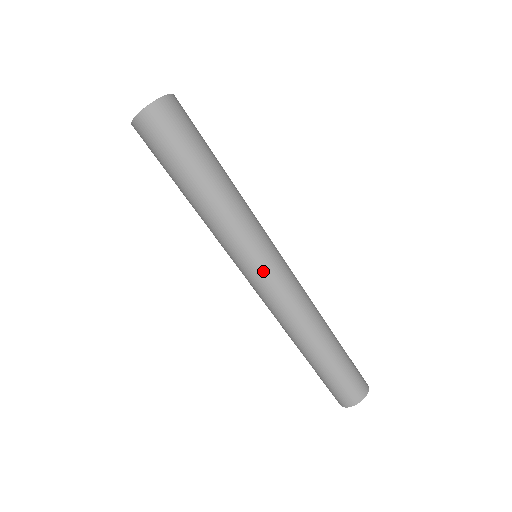
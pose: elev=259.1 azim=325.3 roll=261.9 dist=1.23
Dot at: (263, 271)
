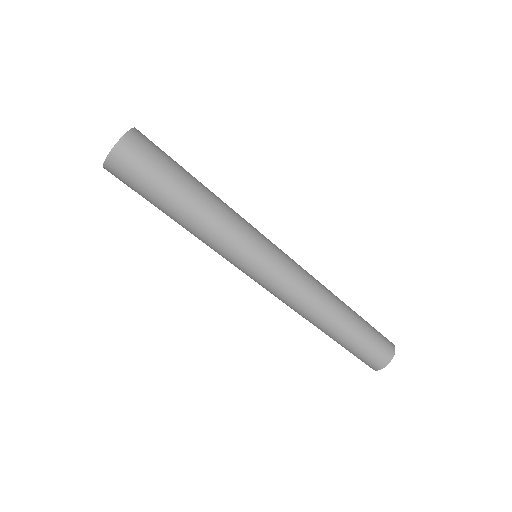
Dot at: (261, 275)
